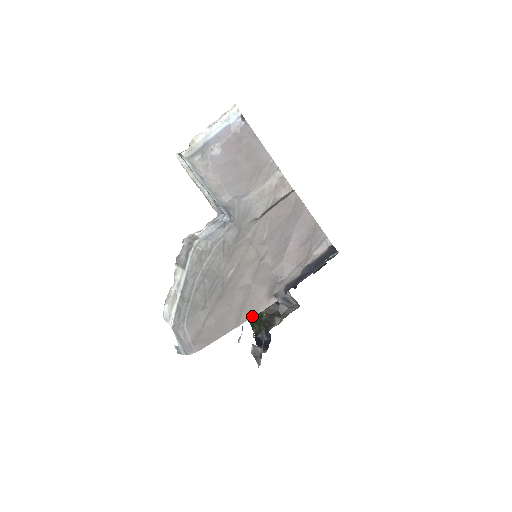
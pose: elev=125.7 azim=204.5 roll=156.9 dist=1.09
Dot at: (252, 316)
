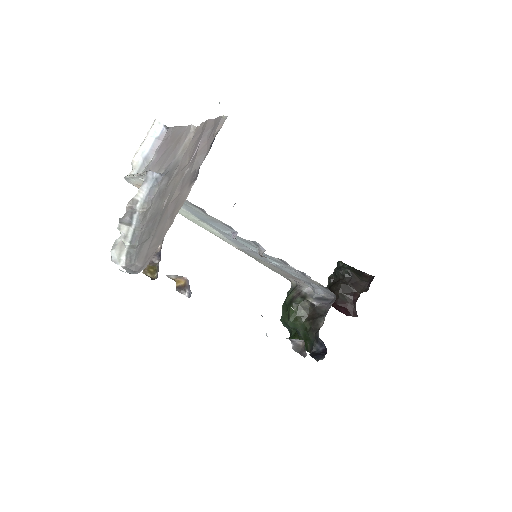
Dot at: (180, 207)
